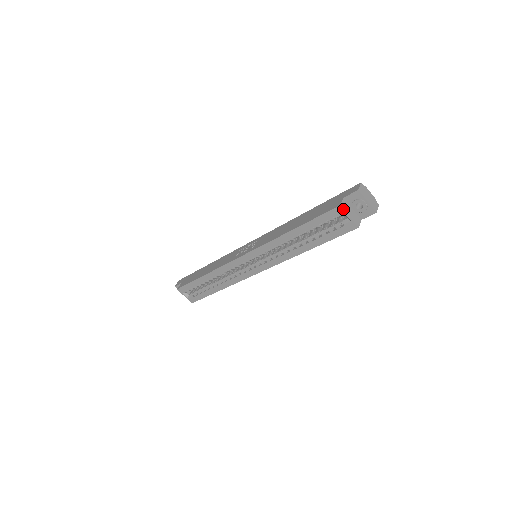
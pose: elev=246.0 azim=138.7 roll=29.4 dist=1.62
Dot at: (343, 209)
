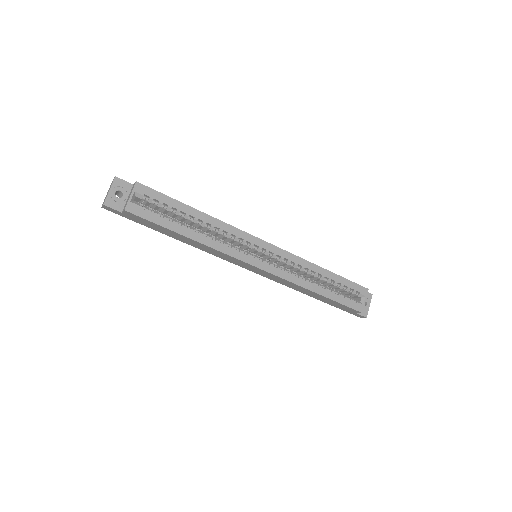
Dot at: (367, 293)
